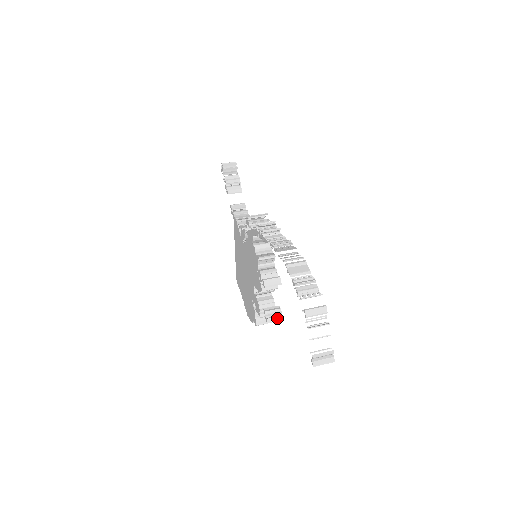
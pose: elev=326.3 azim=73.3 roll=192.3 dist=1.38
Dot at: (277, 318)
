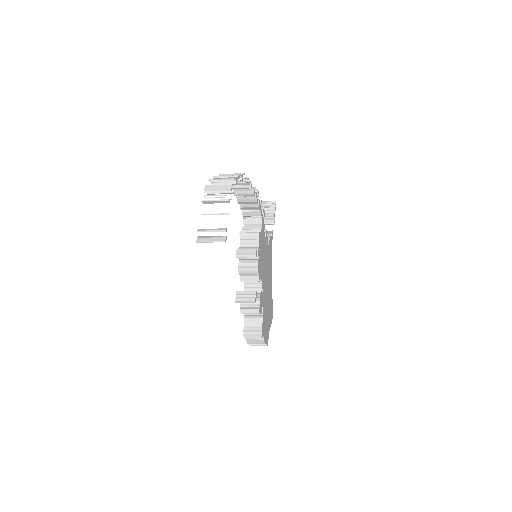
Dot at: (248, 299)
